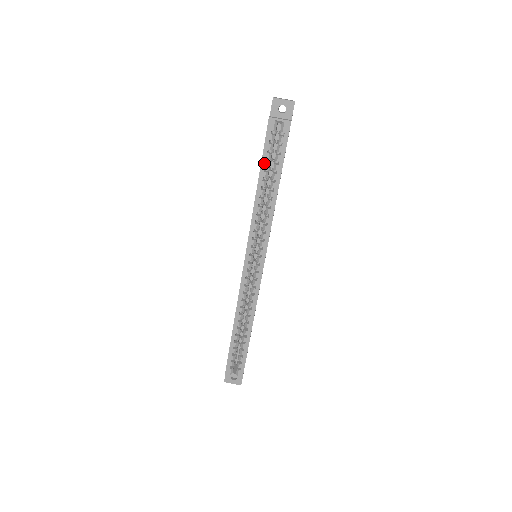
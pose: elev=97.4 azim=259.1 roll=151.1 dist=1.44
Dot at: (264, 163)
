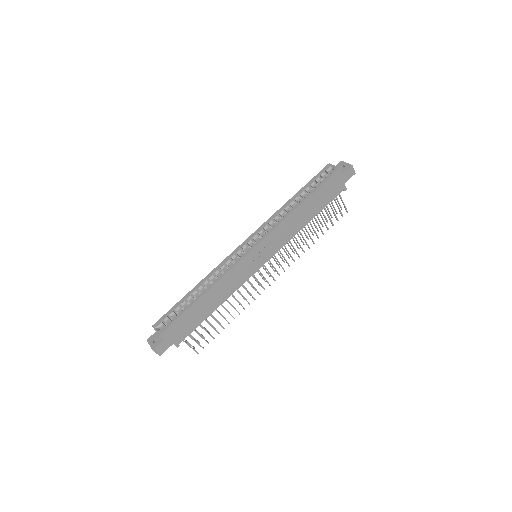
Dot at: (306, 186)
